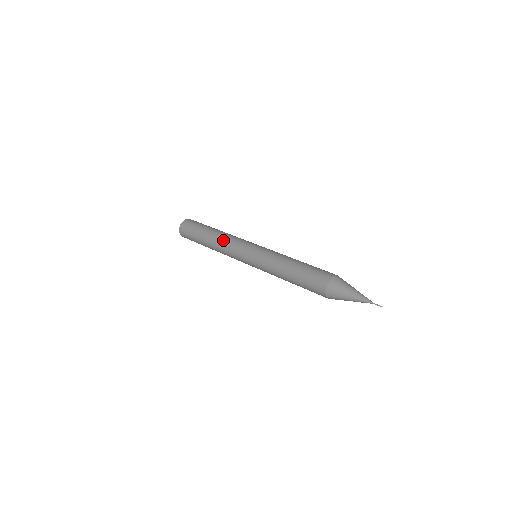
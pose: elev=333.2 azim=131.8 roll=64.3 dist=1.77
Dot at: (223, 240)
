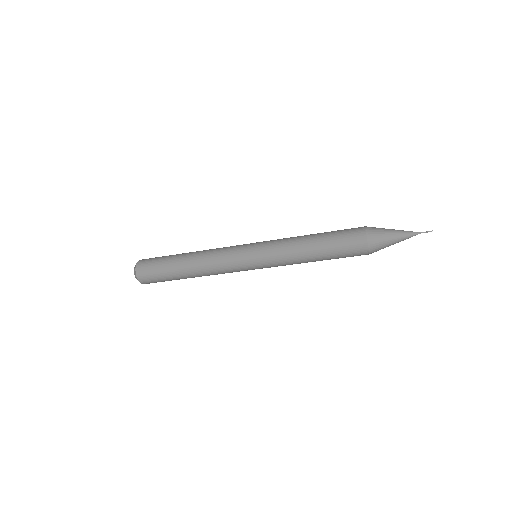
Dot at: (210, 249)
